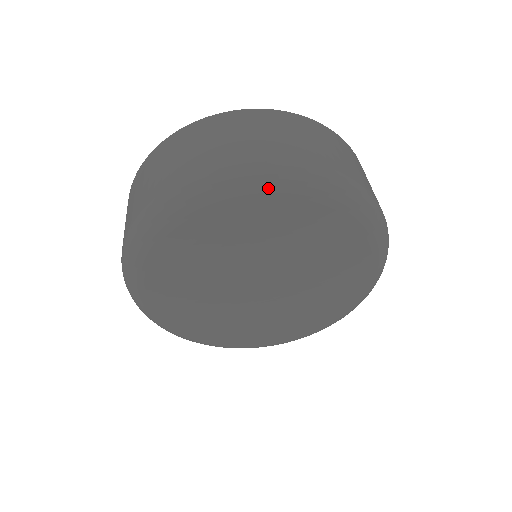
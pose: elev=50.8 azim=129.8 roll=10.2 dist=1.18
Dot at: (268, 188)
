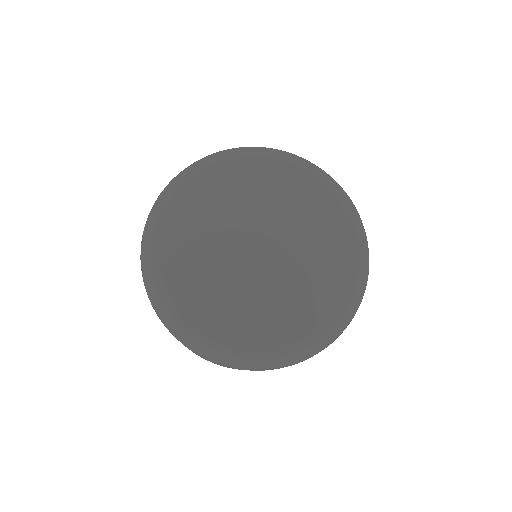
Dot at: (207, 163)
